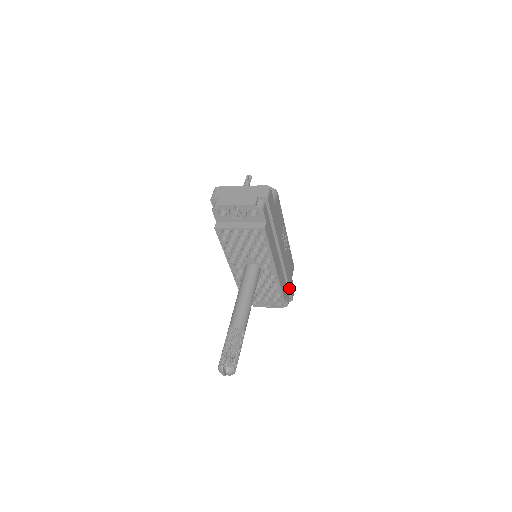
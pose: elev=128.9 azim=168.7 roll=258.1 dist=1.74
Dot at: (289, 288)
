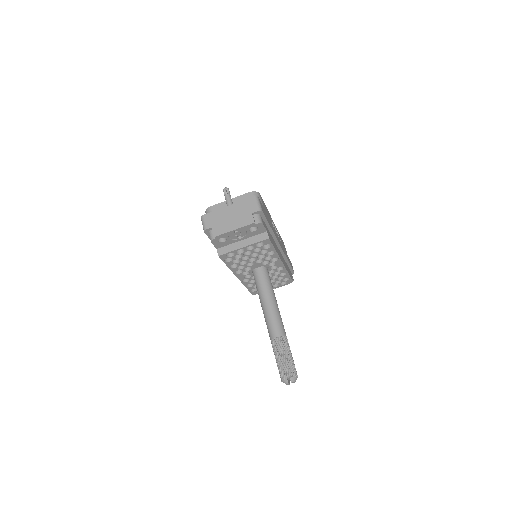
Dot at: (290, 266)
